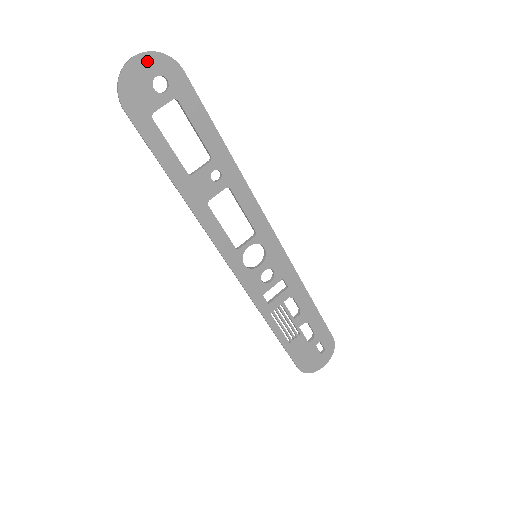
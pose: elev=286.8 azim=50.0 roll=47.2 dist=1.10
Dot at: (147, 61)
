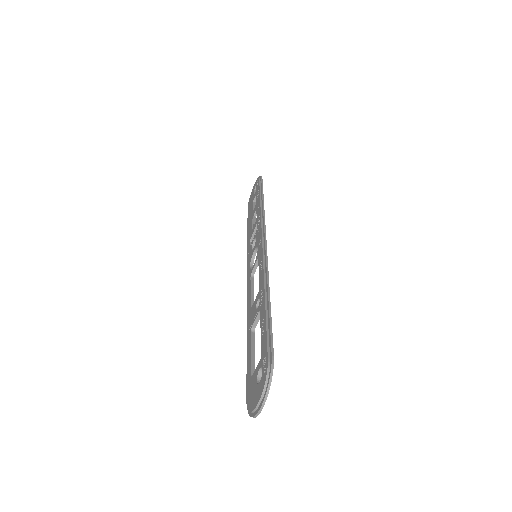
Dot at: (265, 396)
